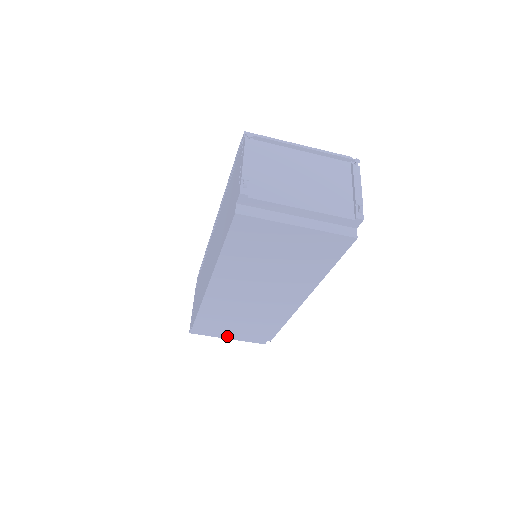
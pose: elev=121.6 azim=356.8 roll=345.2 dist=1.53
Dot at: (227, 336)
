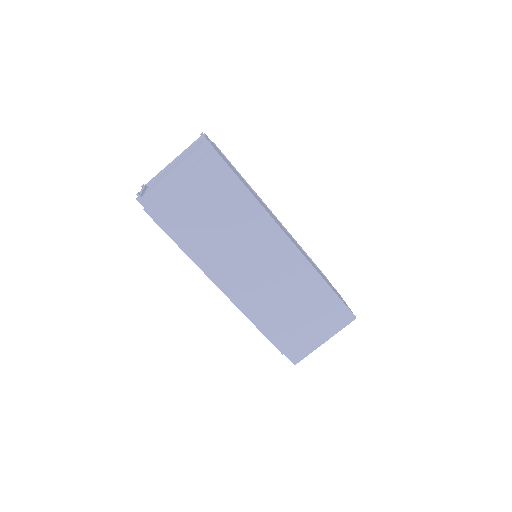
Dot at: (320, 339)
